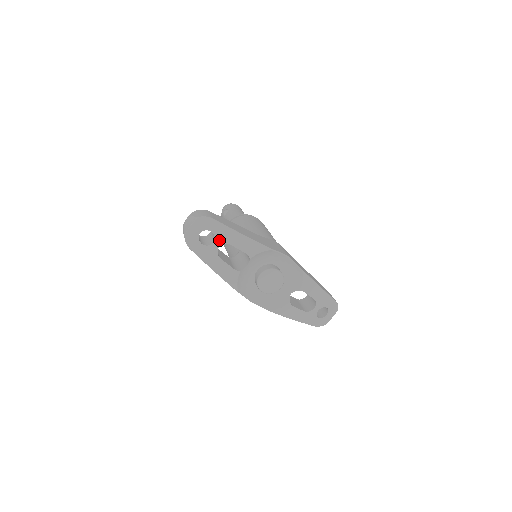
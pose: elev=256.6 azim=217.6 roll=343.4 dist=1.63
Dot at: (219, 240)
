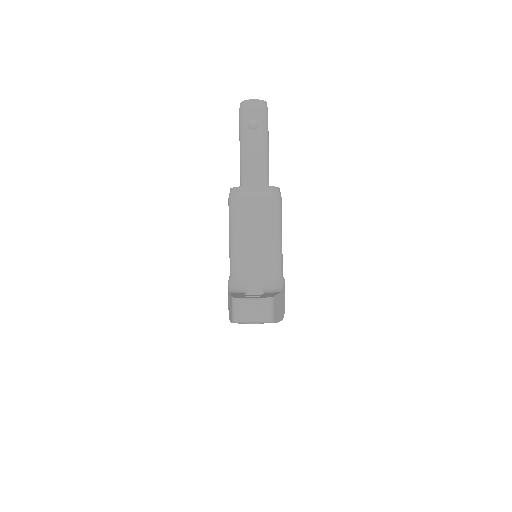
Dot at: (260, 323)
